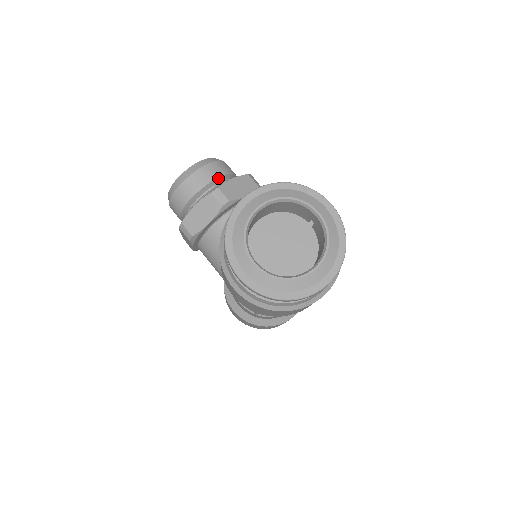
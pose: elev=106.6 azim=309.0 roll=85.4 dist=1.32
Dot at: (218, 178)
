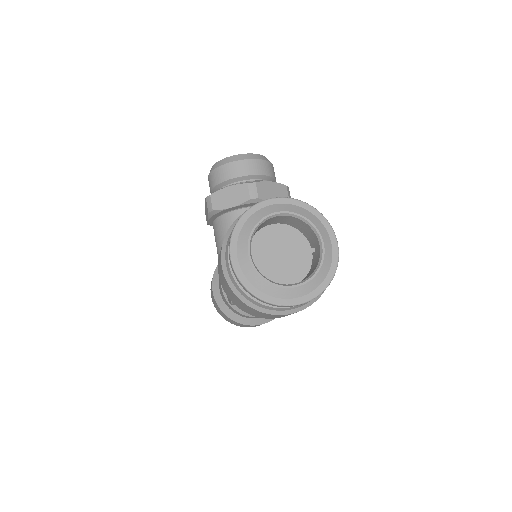
Dot at: (260, 175)
